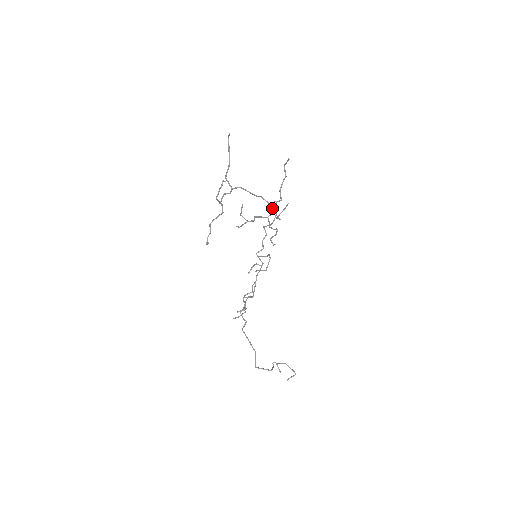
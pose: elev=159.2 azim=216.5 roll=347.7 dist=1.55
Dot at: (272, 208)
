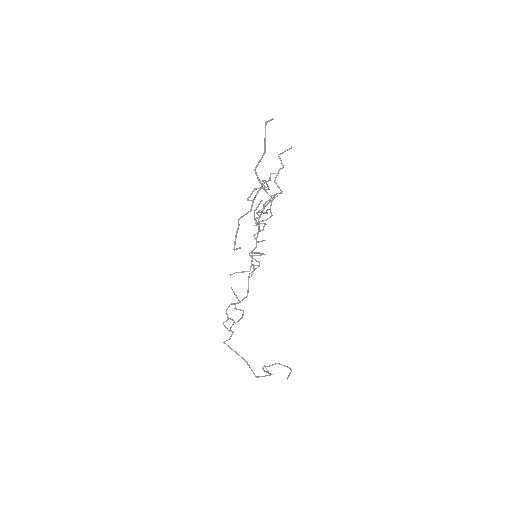
Dot at: (267, 201)
